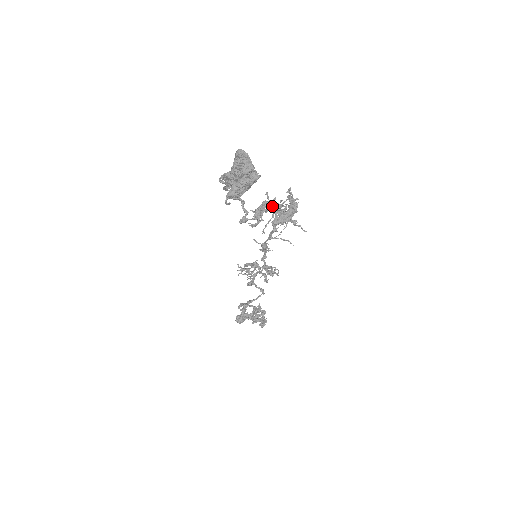
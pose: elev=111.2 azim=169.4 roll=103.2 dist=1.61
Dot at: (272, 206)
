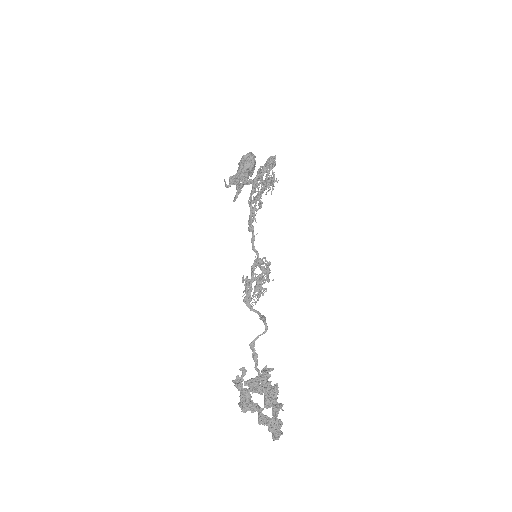
Dot at: (260, 178)
